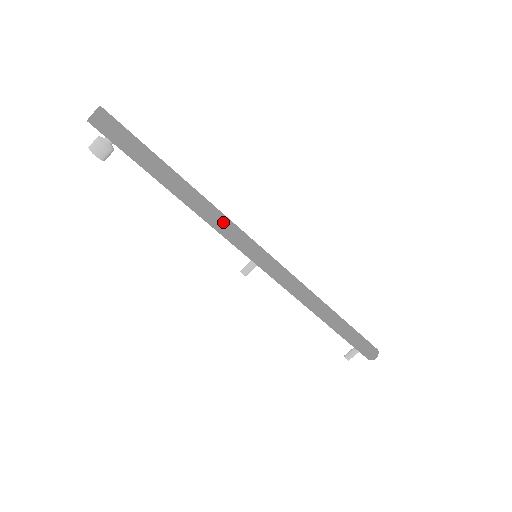
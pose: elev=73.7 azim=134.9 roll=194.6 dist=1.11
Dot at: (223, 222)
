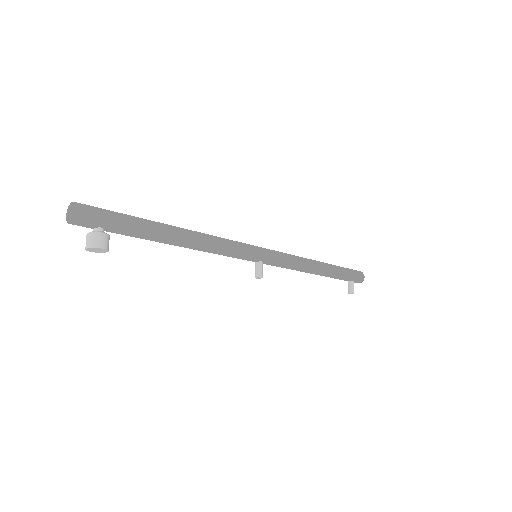
Dot at: (223, 241)
